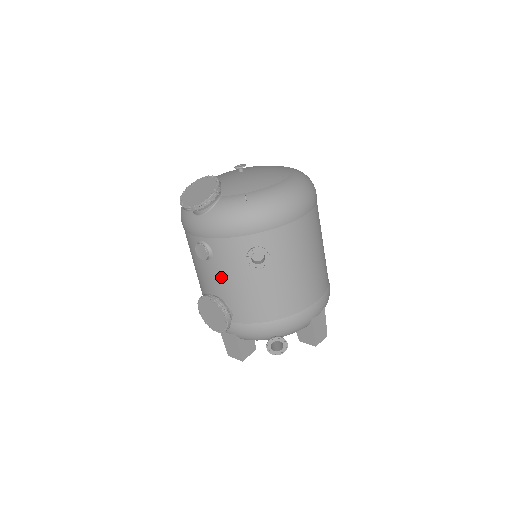
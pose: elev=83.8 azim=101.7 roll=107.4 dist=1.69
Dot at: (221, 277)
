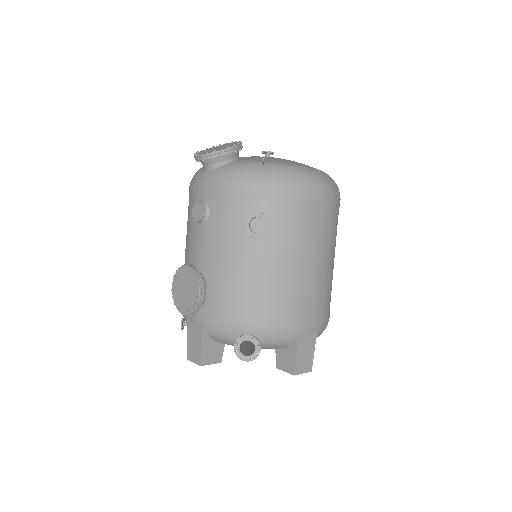
Dot at: (210, 245)
